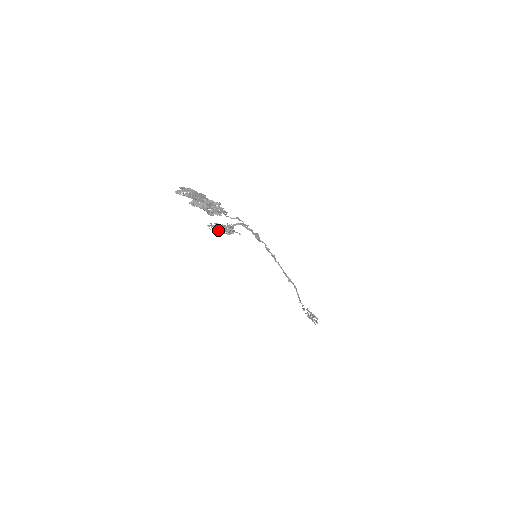
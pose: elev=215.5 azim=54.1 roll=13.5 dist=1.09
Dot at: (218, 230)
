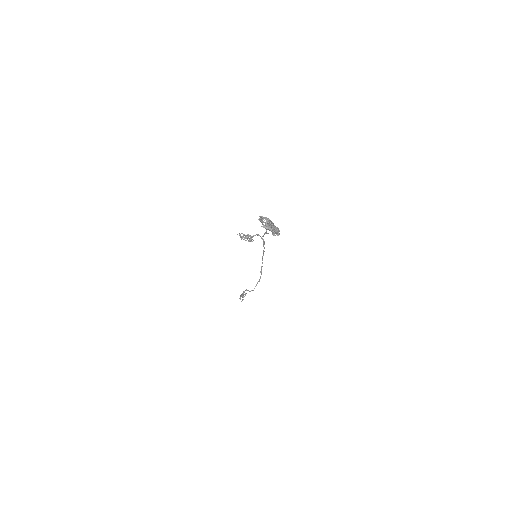
Dot at: (244, 238)
